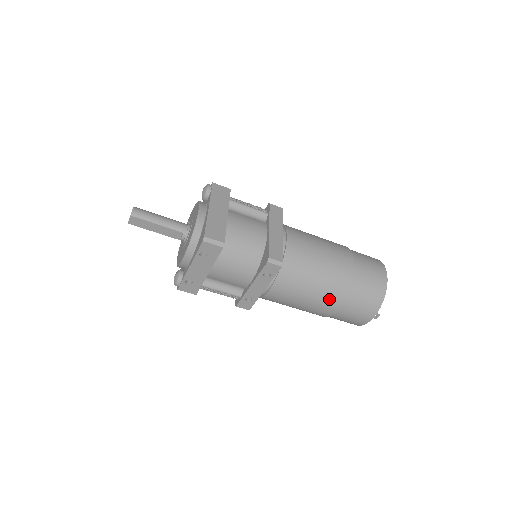
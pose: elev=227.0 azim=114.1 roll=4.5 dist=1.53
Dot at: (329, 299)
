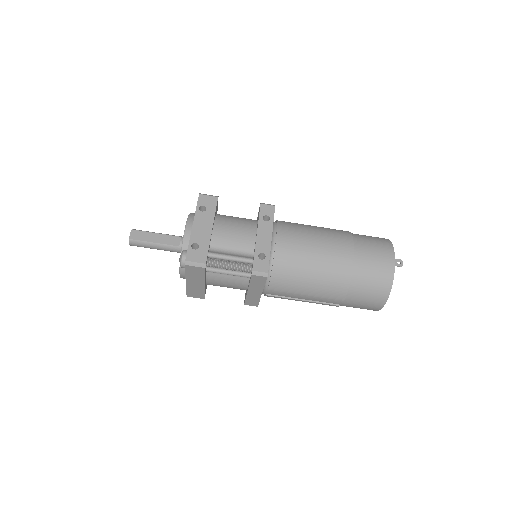
Dot at: (338, 239)
